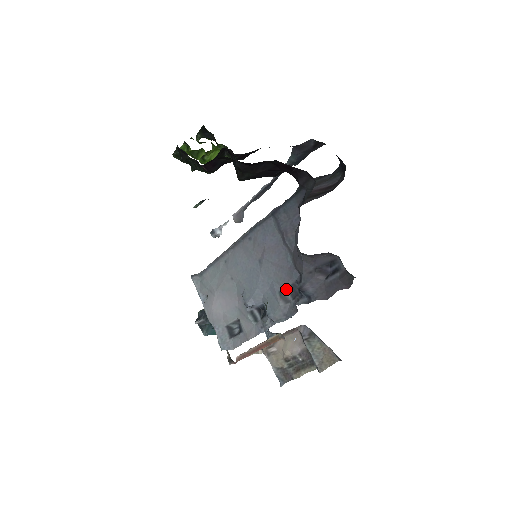
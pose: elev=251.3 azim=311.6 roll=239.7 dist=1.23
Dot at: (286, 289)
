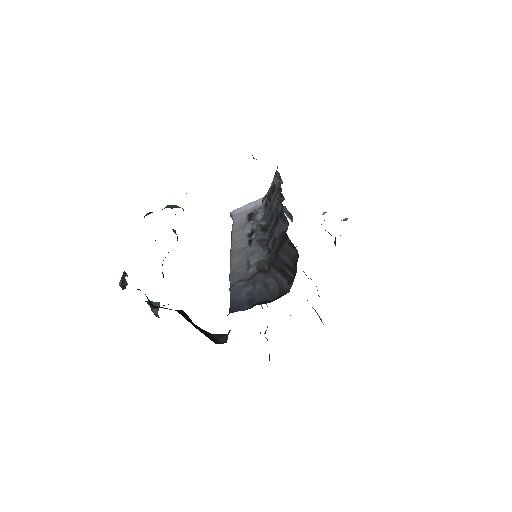
Dot at: occluded
